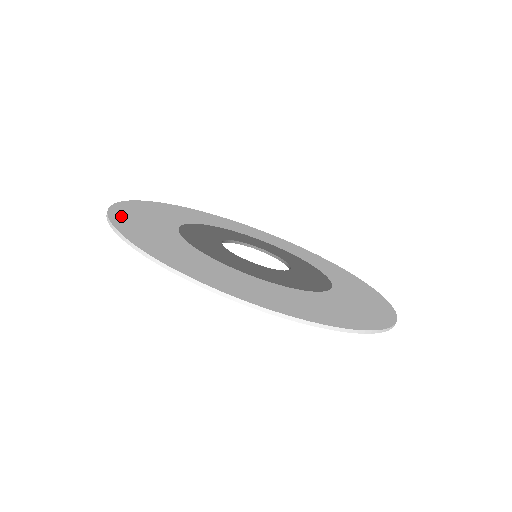
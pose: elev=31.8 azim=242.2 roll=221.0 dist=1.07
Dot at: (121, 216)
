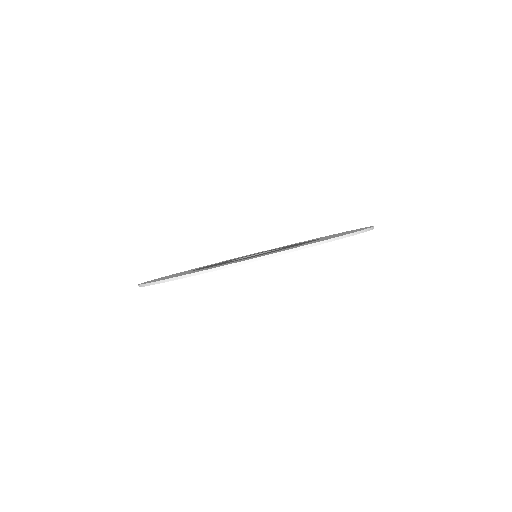
Dot at: occluded
